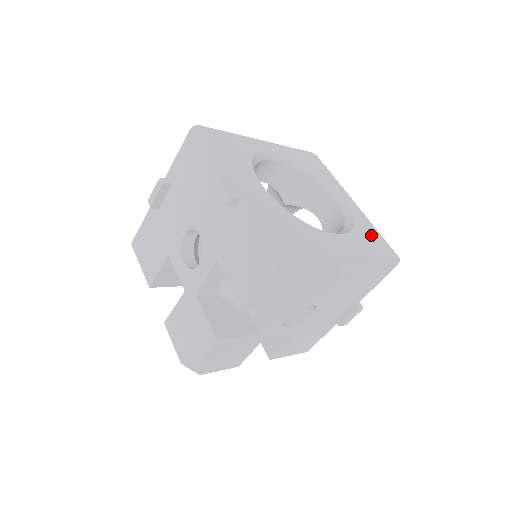
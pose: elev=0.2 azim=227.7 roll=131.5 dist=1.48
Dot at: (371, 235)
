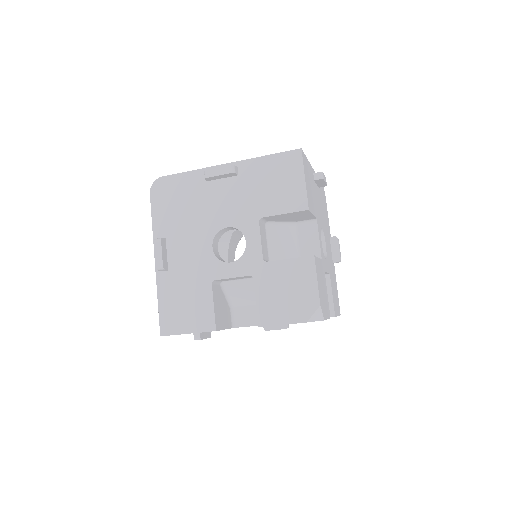
Dot at: occluded
